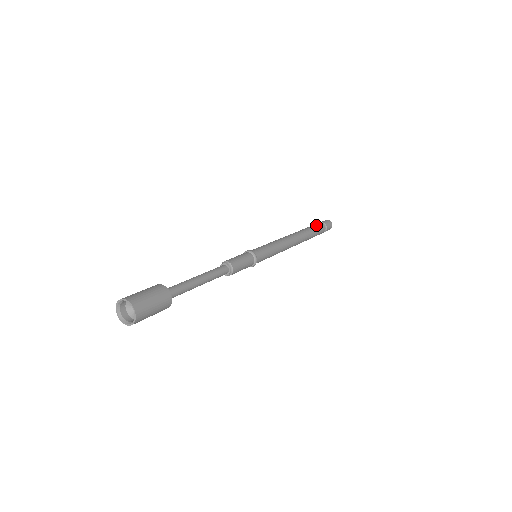
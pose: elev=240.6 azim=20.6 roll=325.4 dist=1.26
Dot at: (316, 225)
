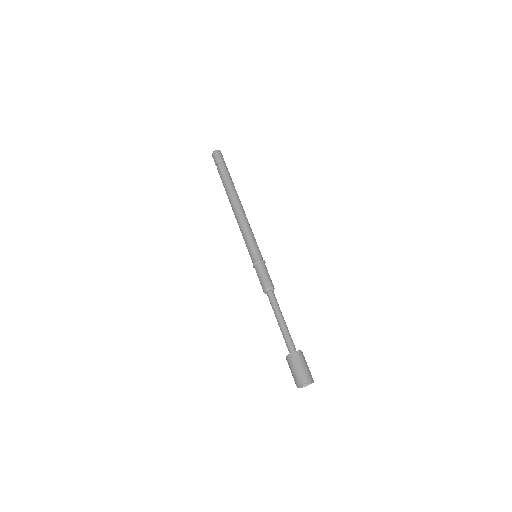
Dot at: (224, 171)
